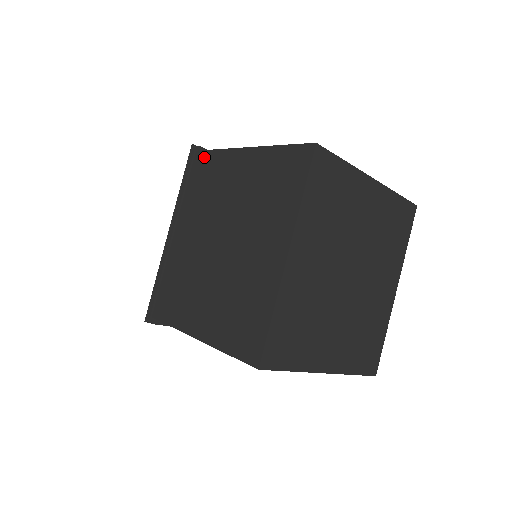
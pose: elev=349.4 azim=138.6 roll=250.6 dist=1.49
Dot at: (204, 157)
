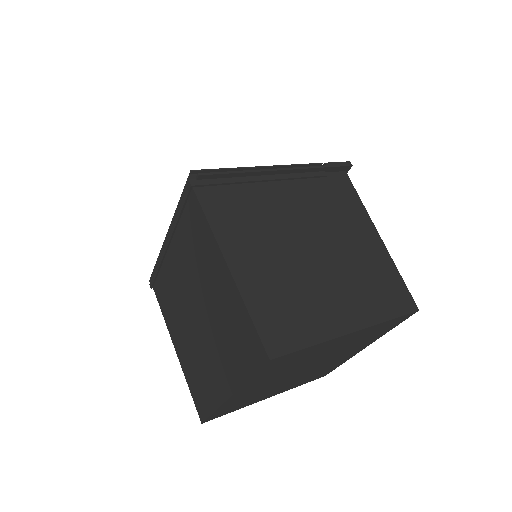
Dot at: (197, 209)
